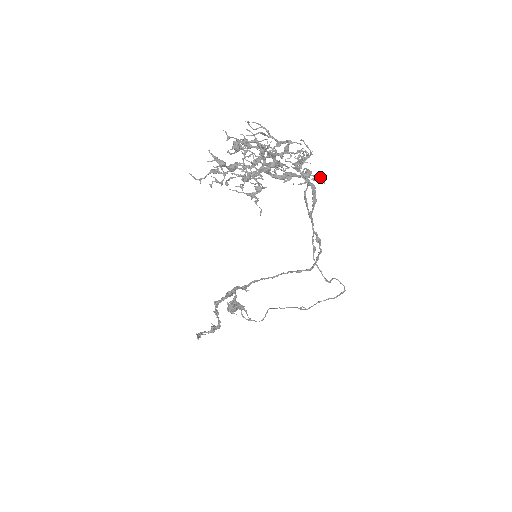
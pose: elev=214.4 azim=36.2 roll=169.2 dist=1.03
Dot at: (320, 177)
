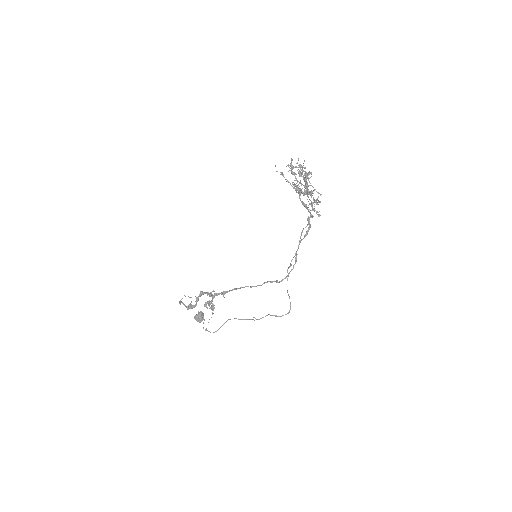
Dot at: (319, 215)
